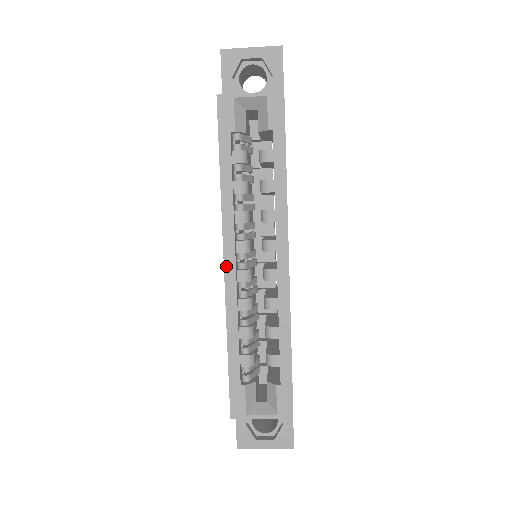
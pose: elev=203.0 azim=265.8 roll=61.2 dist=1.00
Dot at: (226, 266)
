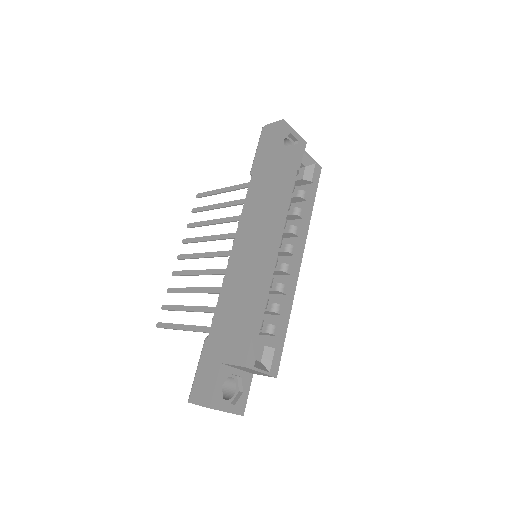
Dot at: (274, 249)
